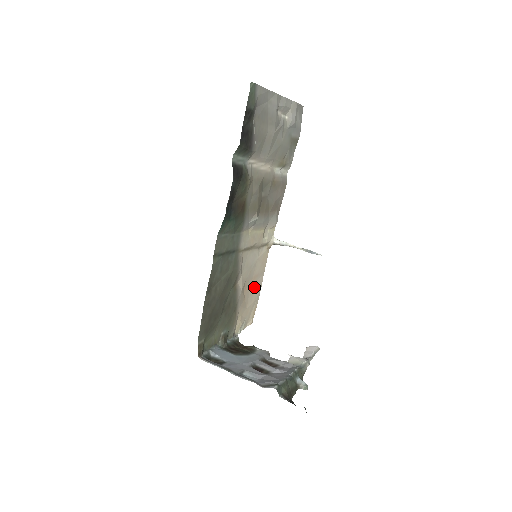
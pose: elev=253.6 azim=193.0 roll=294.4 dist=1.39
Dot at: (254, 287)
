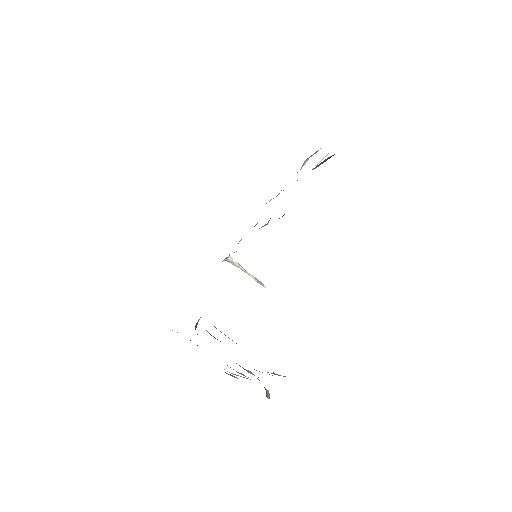
Dot at: occluded
